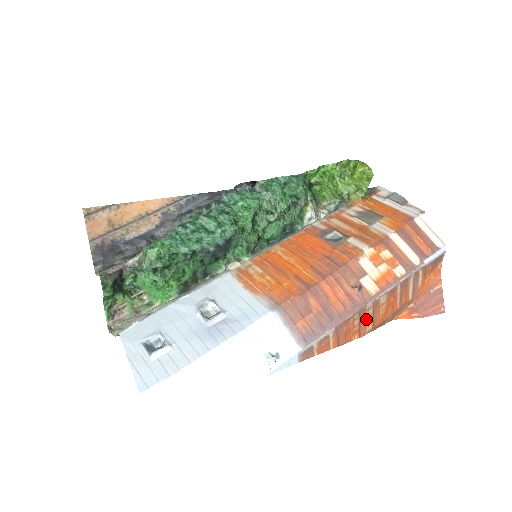
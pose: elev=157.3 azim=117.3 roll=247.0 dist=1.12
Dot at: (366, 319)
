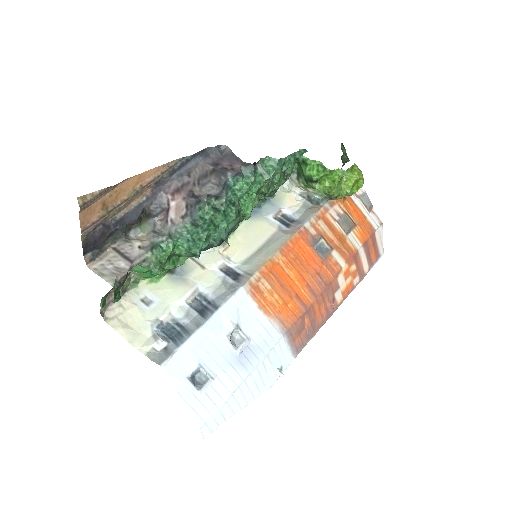
Dot at: occluded
